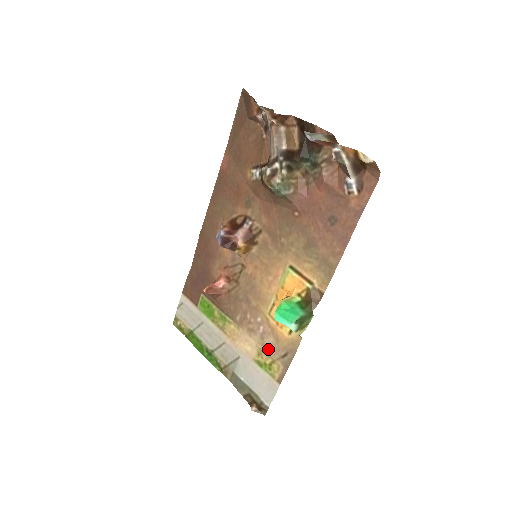
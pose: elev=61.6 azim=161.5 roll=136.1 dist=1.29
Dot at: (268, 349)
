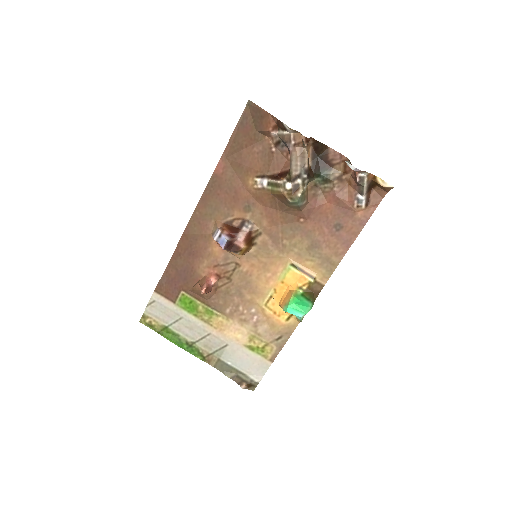
Dot at: (261, 335)
